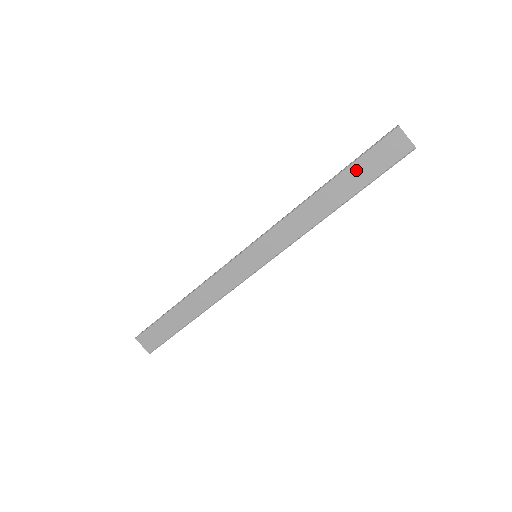
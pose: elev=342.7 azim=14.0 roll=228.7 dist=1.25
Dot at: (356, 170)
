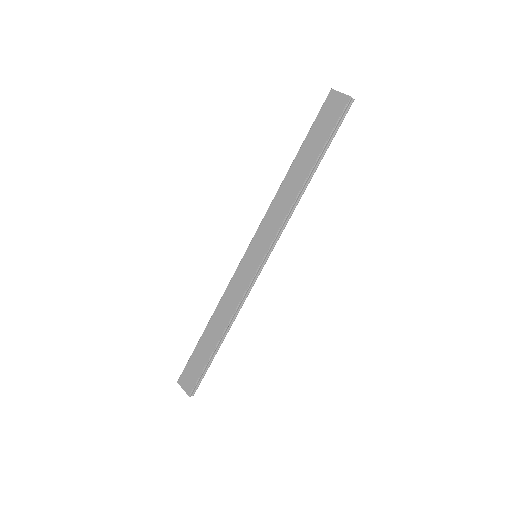
Dot at: (311, 140)
